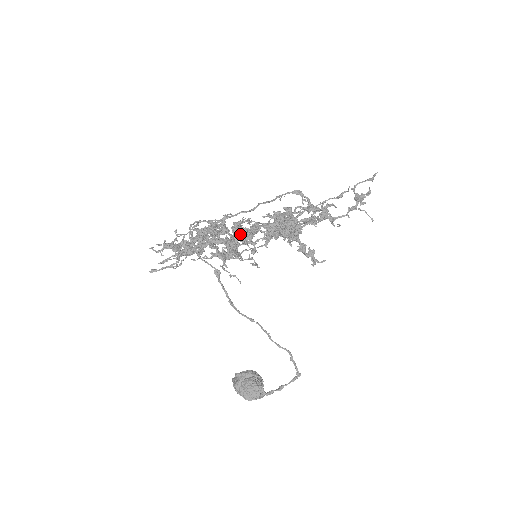
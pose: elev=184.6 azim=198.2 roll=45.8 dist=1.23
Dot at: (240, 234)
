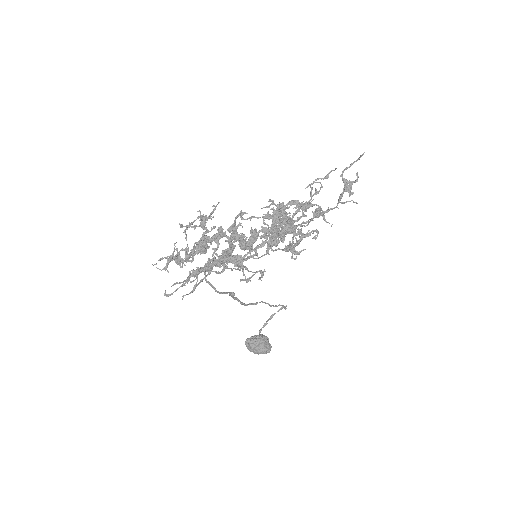
Dot at: (241, 243)
